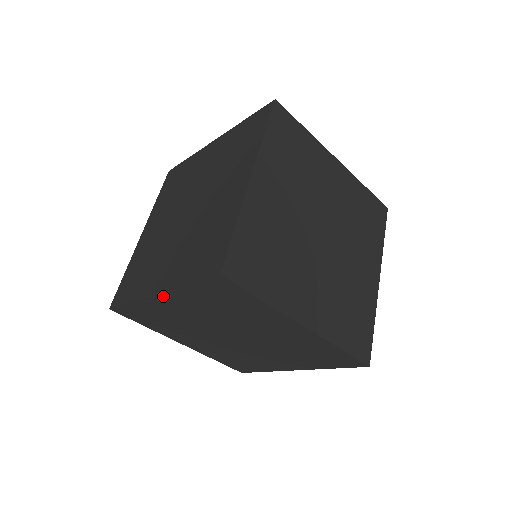
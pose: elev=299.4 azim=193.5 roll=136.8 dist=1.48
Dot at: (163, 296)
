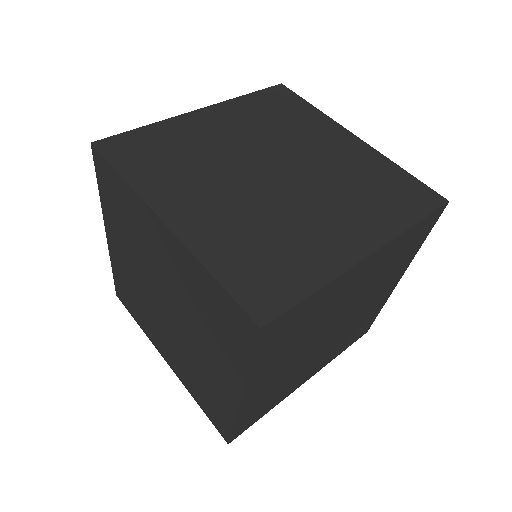
Dot at: (374, 255)
